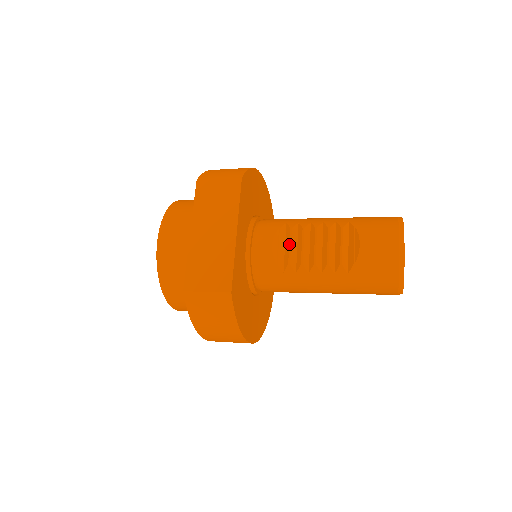
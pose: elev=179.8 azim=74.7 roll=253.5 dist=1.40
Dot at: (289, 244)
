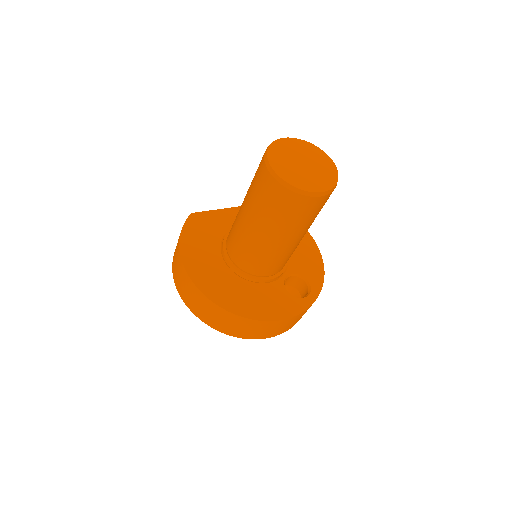
Dot at: occluded
